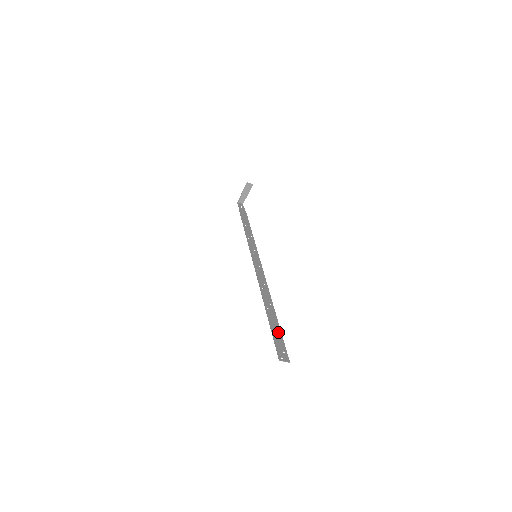
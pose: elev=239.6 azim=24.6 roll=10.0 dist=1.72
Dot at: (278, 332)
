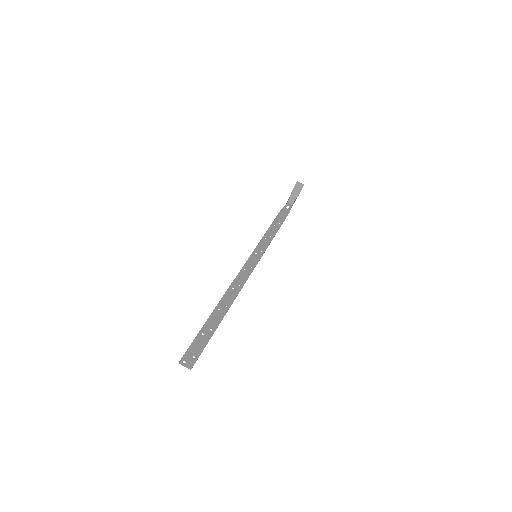
Dot at: (207, 335)
